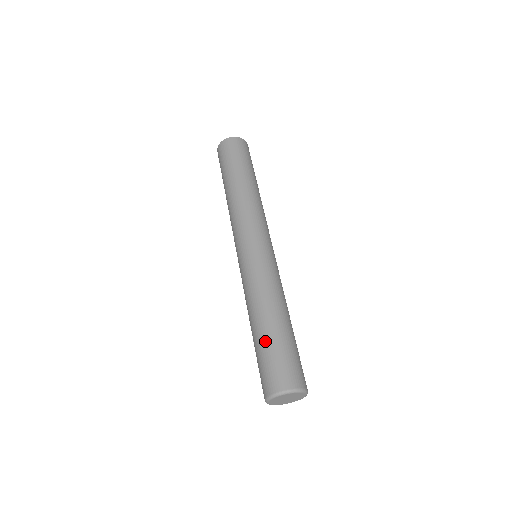
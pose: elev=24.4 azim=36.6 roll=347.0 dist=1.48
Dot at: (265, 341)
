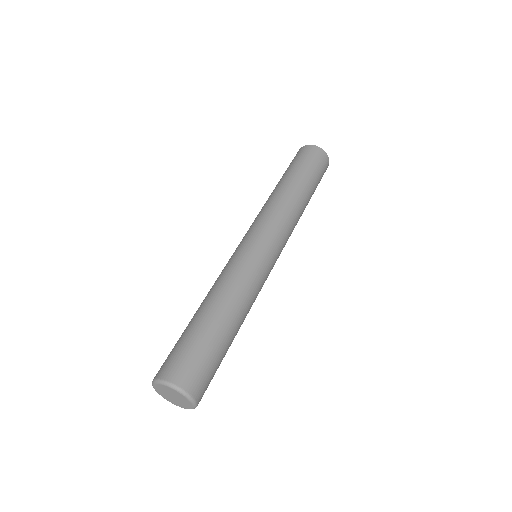
Dot at: (190, 327)
